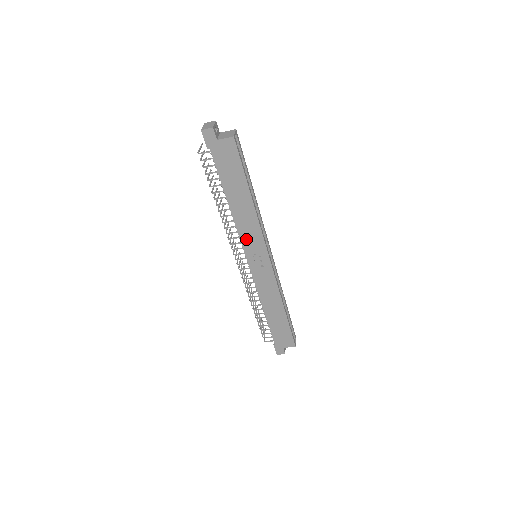
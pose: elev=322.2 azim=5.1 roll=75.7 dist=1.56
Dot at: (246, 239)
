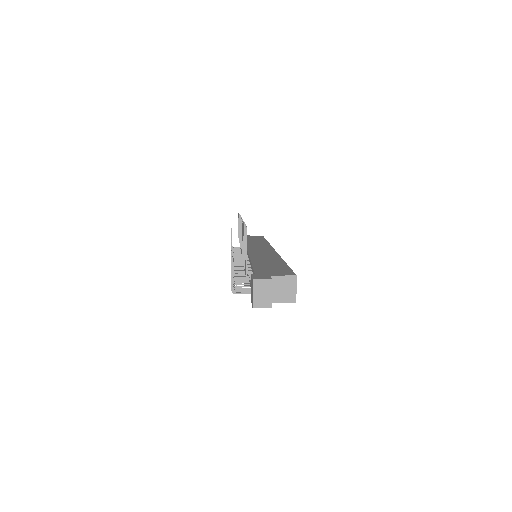
Dot at: occluded
